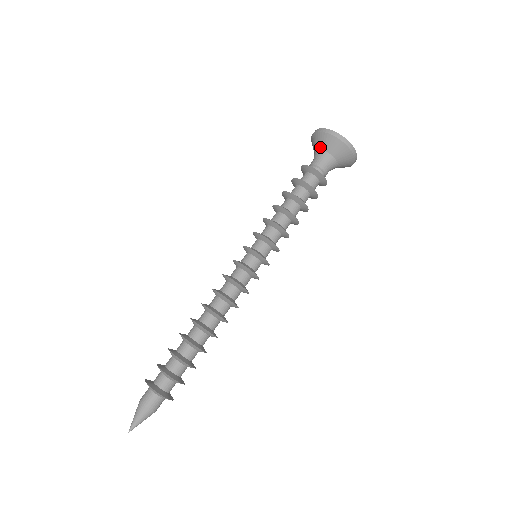
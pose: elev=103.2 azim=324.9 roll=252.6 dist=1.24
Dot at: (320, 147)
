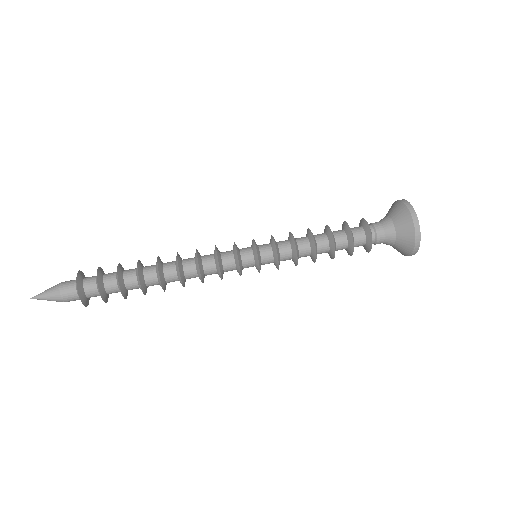
Dot at: (385, 216)
